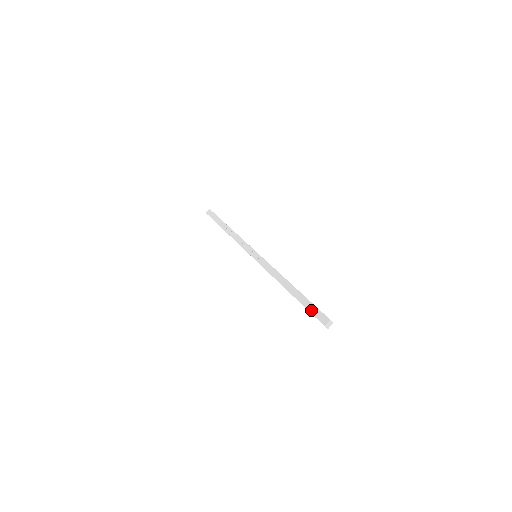
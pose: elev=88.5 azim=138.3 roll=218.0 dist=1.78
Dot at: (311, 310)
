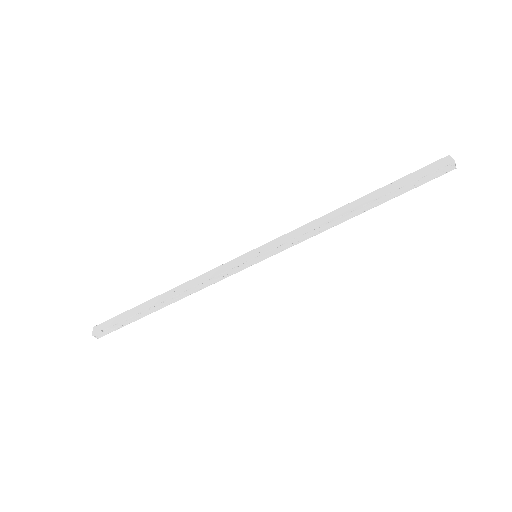
Dot at: (417, 176)
